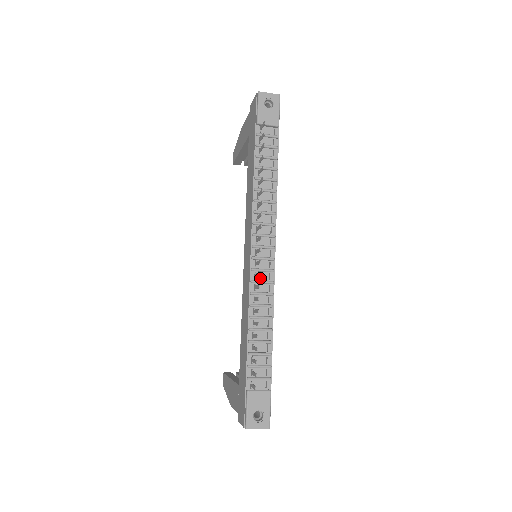
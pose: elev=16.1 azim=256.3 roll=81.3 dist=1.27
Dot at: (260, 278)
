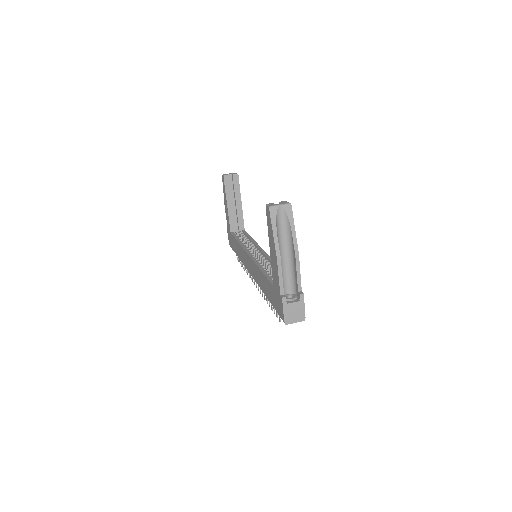
Dot at: occluded
